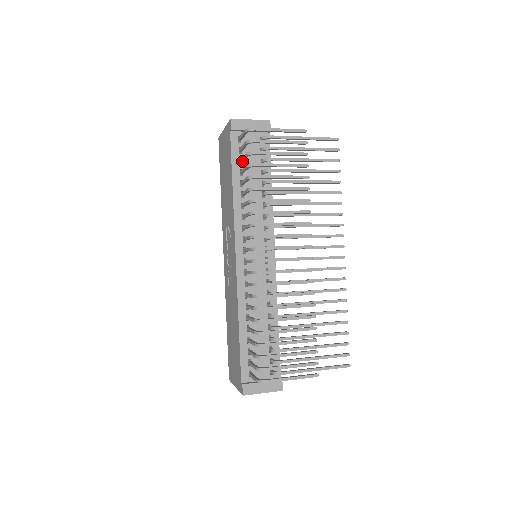
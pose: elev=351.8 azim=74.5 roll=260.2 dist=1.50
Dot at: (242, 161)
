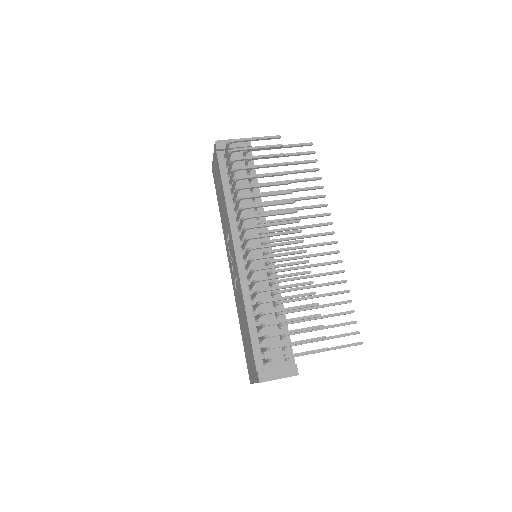
Dot at: (229, 172)
